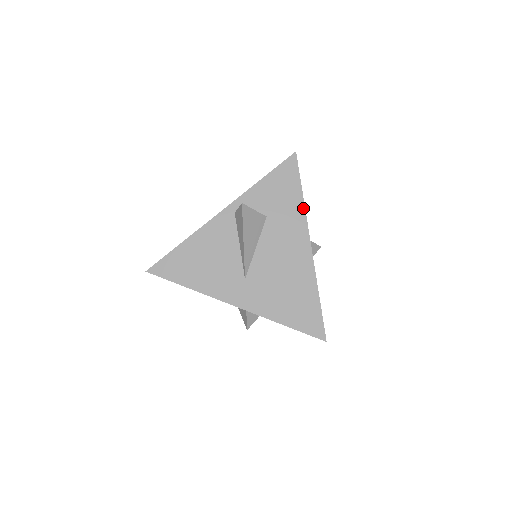
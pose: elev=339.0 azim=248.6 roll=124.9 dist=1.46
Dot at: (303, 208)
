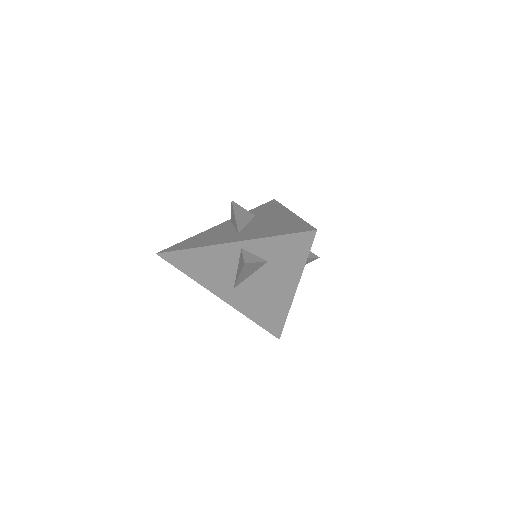
Dot at: (283, 207)
